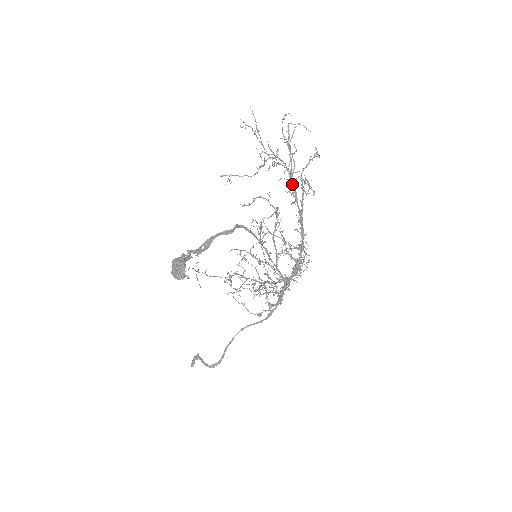
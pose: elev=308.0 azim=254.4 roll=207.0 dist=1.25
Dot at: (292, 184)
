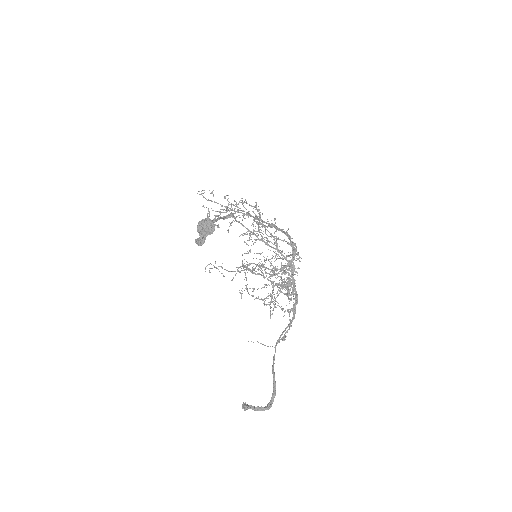
Dot at: (253, 217)
